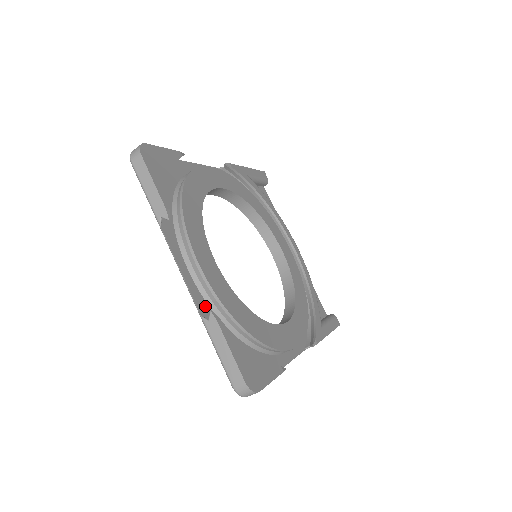
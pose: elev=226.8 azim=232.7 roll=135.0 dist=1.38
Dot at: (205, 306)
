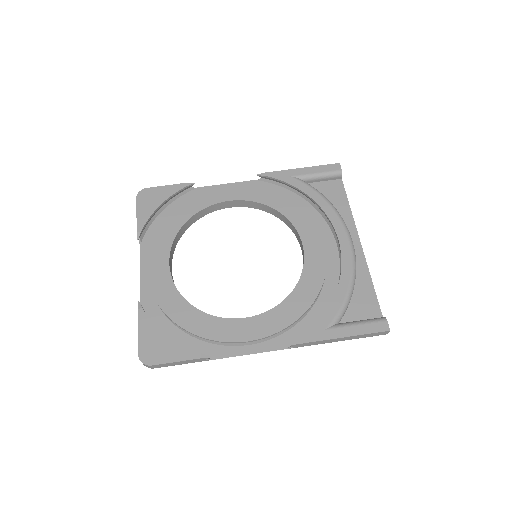
Dot at: (150, 299)
